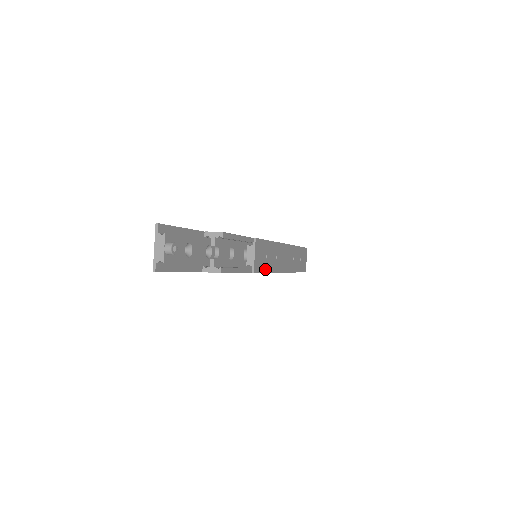
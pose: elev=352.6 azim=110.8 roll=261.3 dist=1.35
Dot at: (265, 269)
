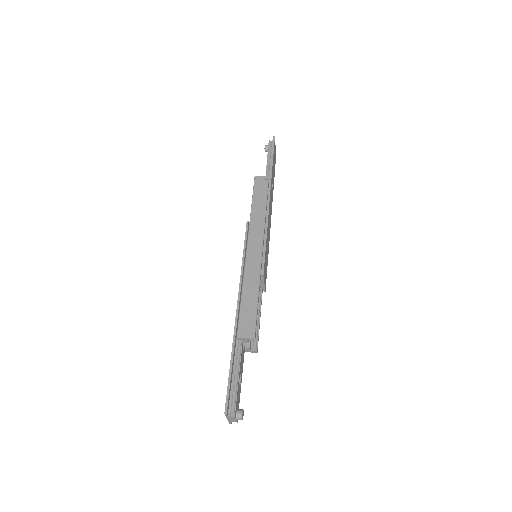
Dot at: (267, 264)
